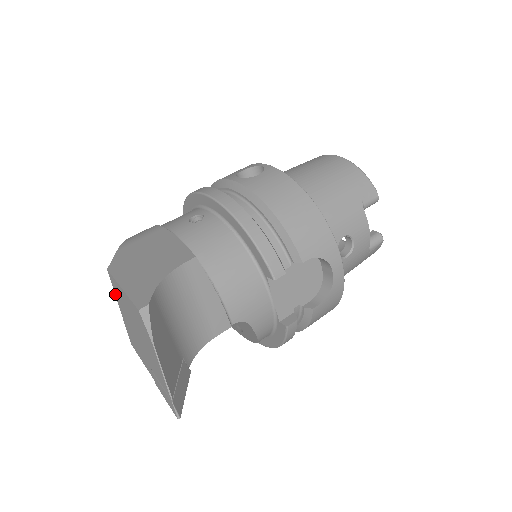
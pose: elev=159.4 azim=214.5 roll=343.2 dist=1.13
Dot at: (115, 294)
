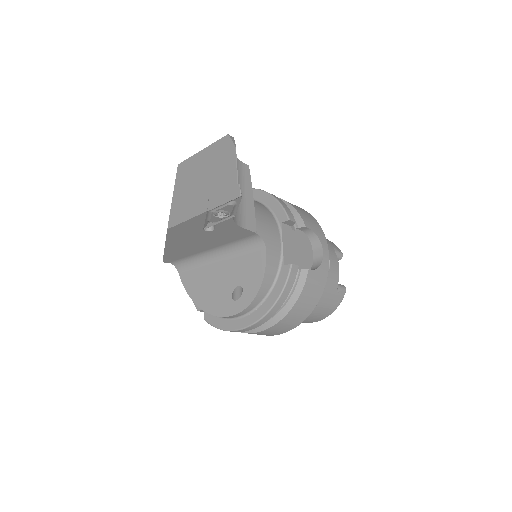
Dot at: (176, 183)
